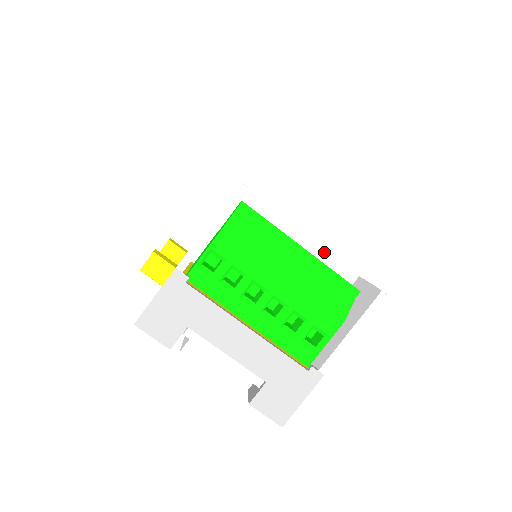
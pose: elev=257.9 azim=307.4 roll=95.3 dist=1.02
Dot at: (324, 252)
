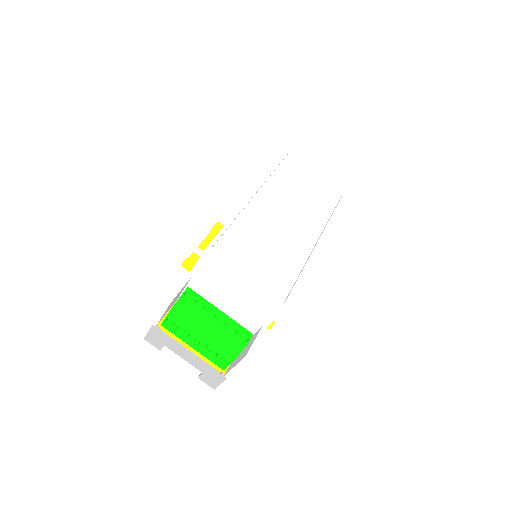
Dot at: (241, 311)
